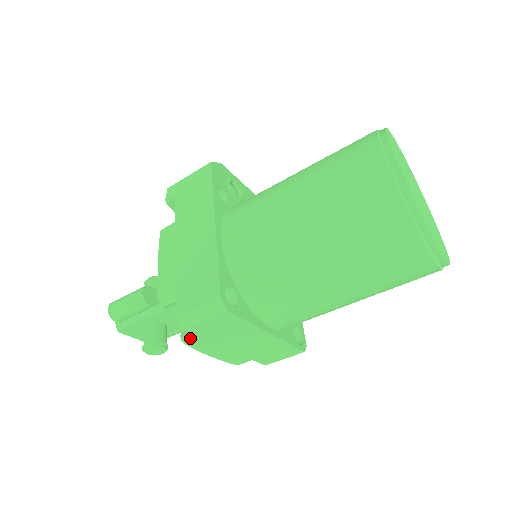
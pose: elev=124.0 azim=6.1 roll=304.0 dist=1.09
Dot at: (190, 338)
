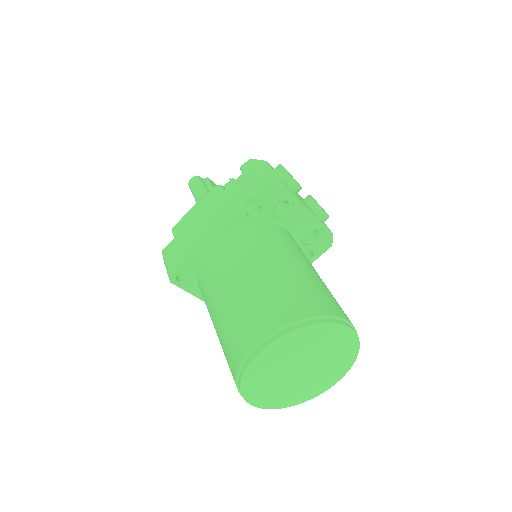
Dot at: occluded
